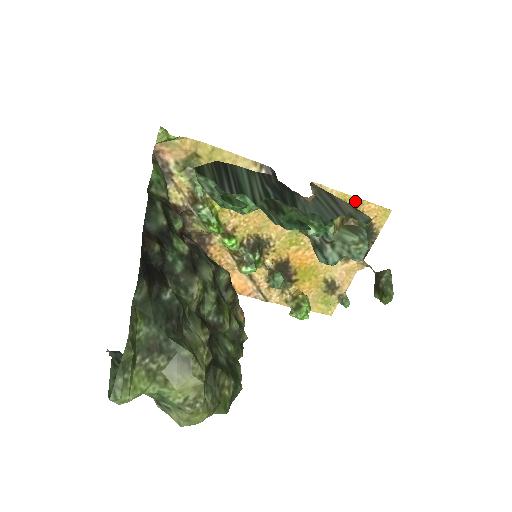
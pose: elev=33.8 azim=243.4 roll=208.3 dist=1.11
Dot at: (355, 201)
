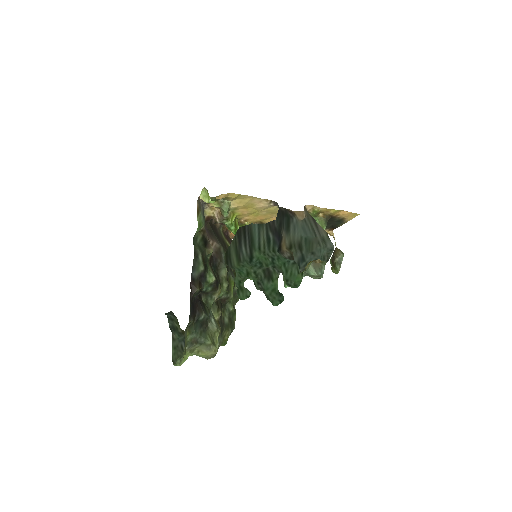
Dot at: (334, 211)
